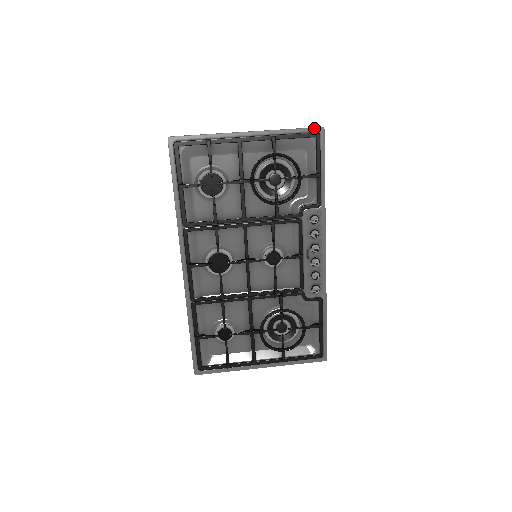
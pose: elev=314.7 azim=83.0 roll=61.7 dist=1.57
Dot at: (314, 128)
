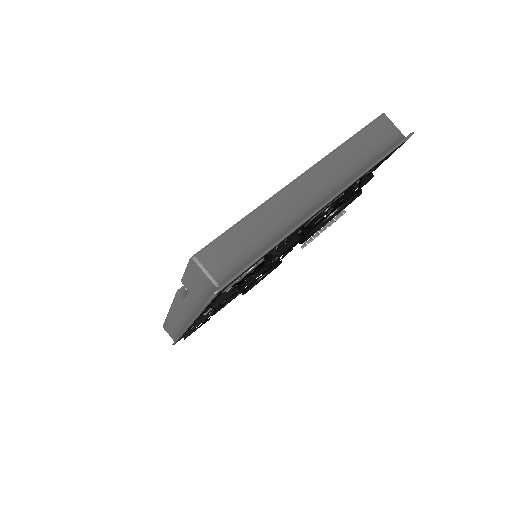
Dot at: (404, 141)
